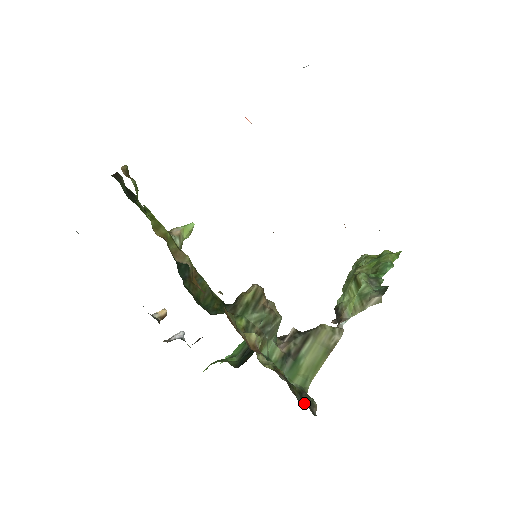
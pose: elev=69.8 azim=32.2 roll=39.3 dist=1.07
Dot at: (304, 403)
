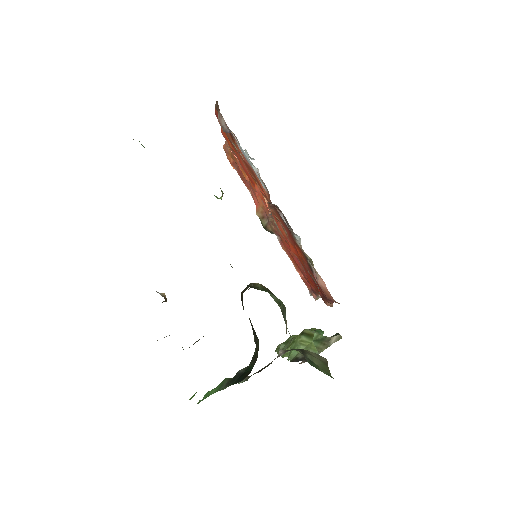
Dot at: occluded
